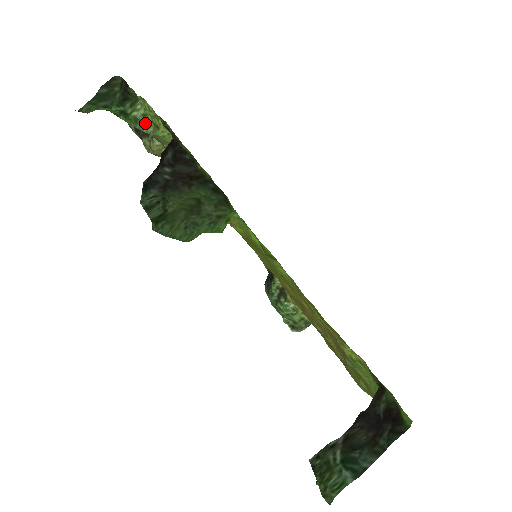
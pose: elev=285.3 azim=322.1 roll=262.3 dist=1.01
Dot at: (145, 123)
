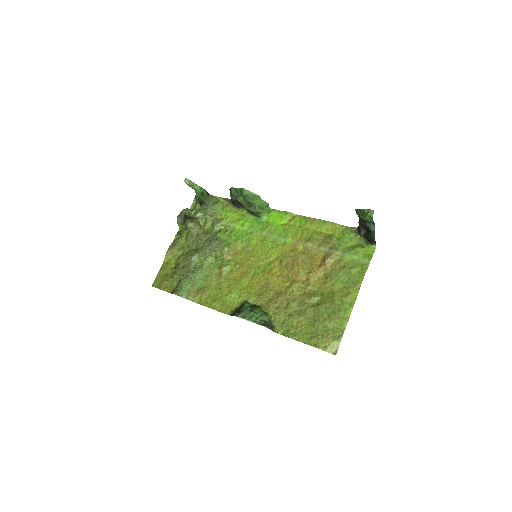
Dot at: (208, 202)
